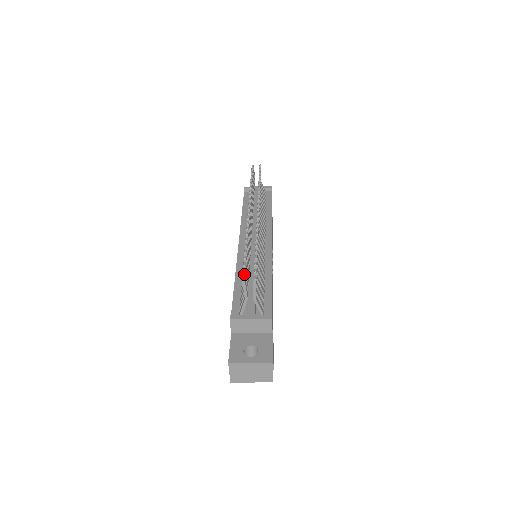
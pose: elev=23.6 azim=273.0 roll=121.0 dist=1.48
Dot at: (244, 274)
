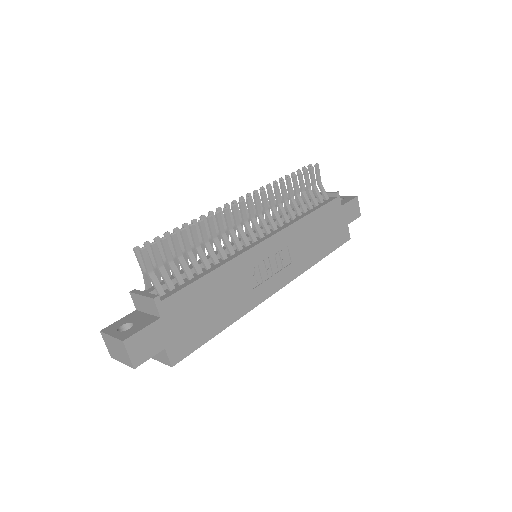
Dot at: (145, 245)
